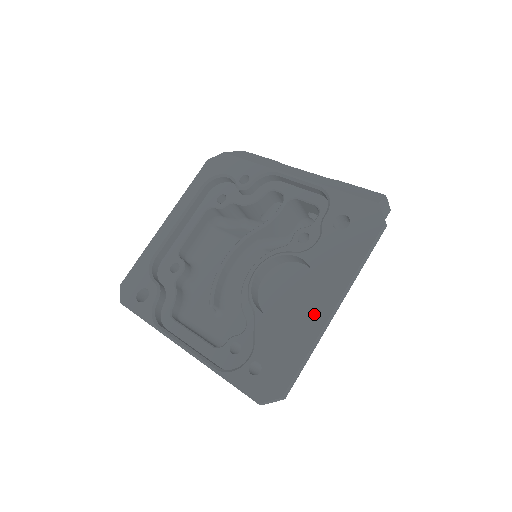
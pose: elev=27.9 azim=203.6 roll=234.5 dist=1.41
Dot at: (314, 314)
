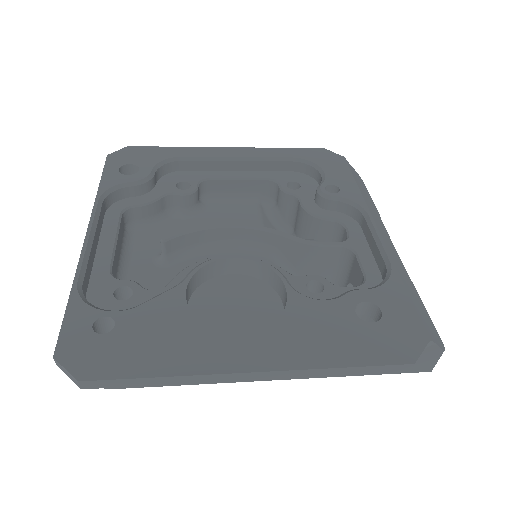
Dot at: (224, 352)
